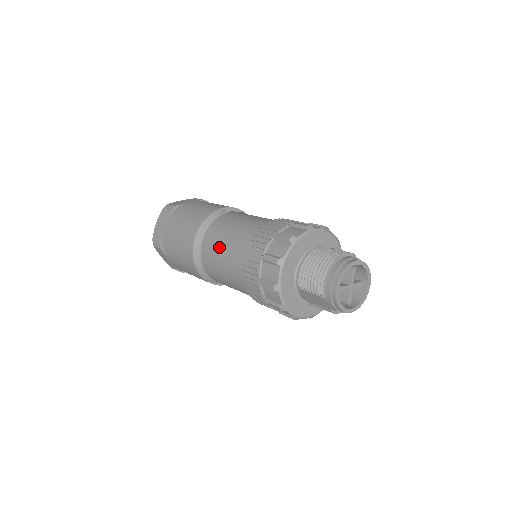
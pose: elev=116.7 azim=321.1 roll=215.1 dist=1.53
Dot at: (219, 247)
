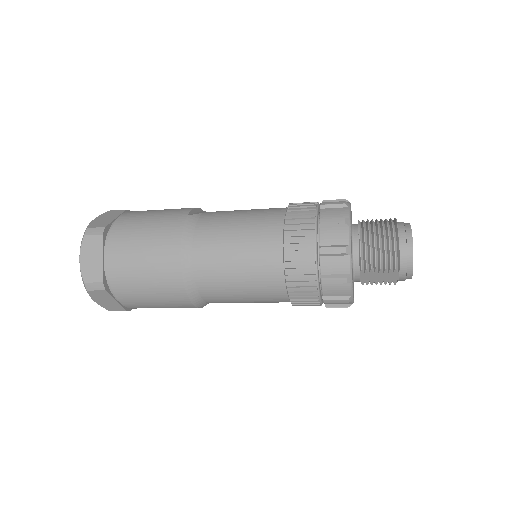
Dot at: (230, 259)
